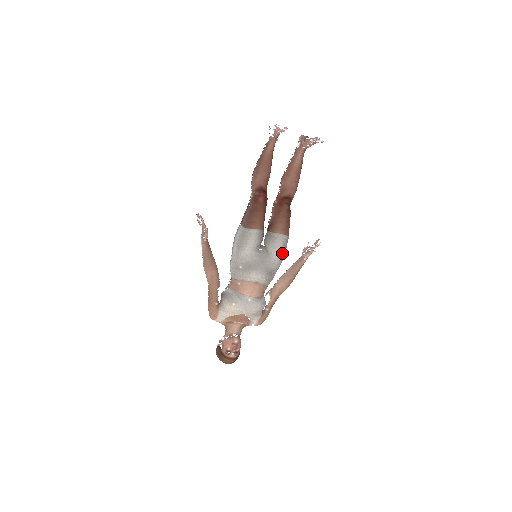
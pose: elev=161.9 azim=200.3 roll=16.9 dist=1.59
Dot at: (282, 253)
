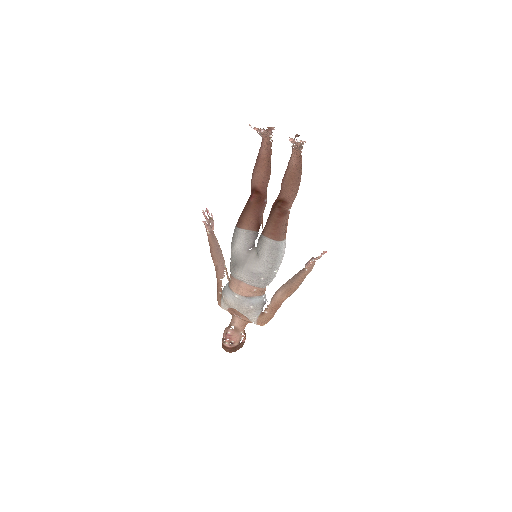
Dot at: (270, 257)
